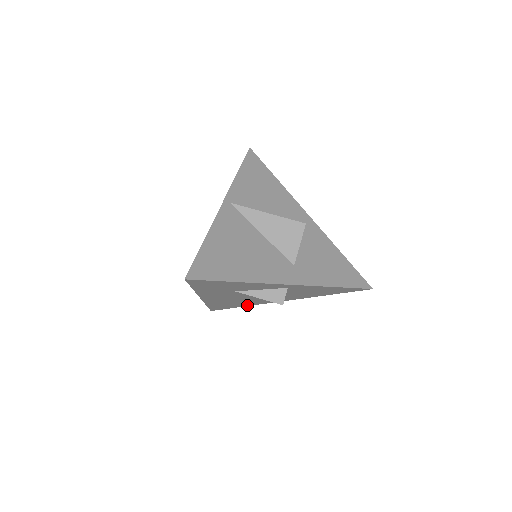
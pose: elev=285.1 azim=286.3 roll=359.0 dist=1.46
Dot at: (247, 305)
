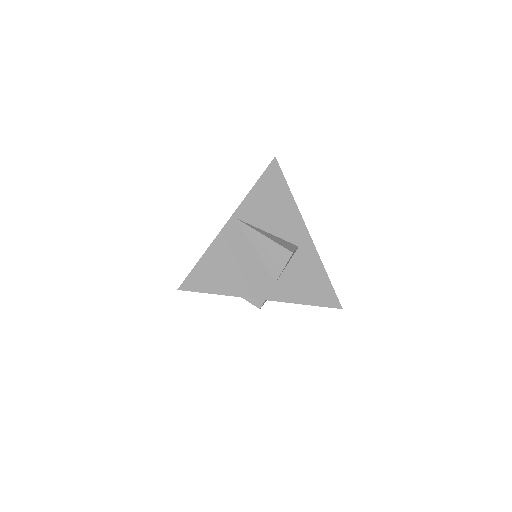
Dot at: occluded
